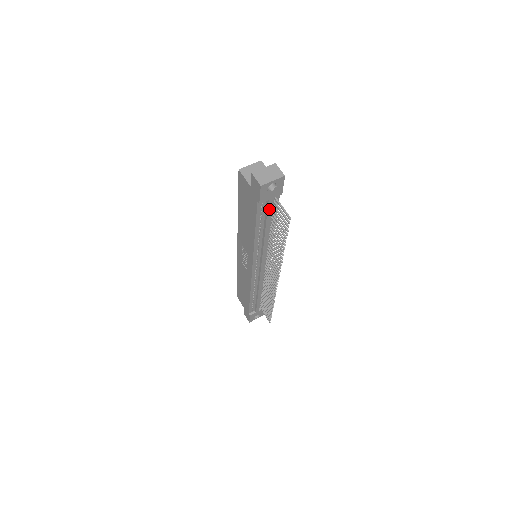
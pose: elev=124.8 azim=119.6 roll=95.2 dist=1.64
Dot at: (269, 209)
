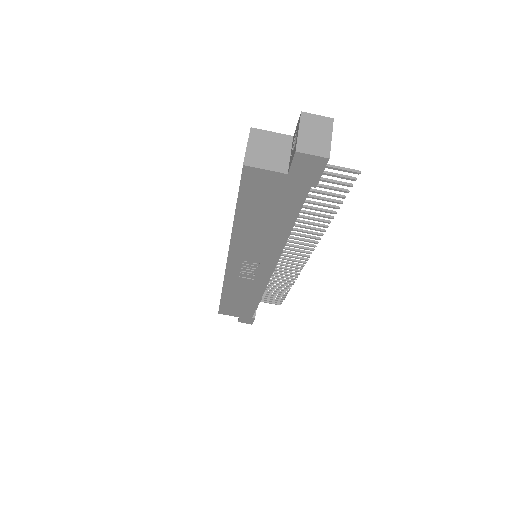
Dot at: occluded
